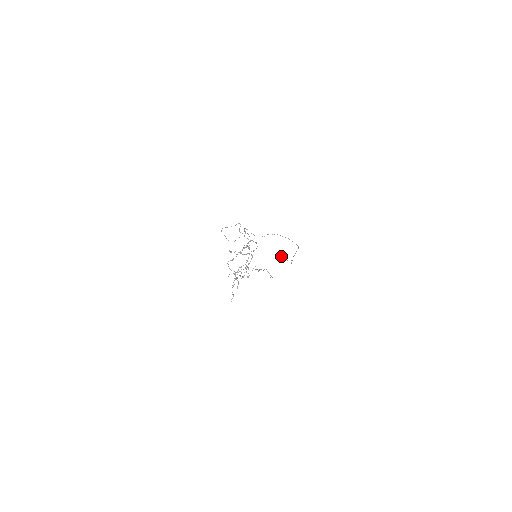
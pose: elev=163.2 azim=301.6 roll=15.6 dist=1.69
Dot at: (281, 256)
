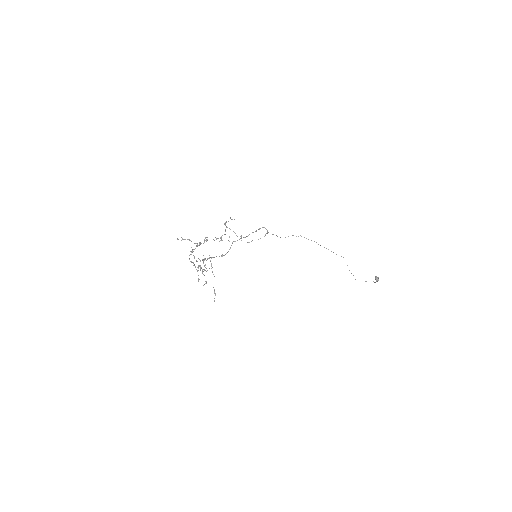
Dot at: (375, 277)
